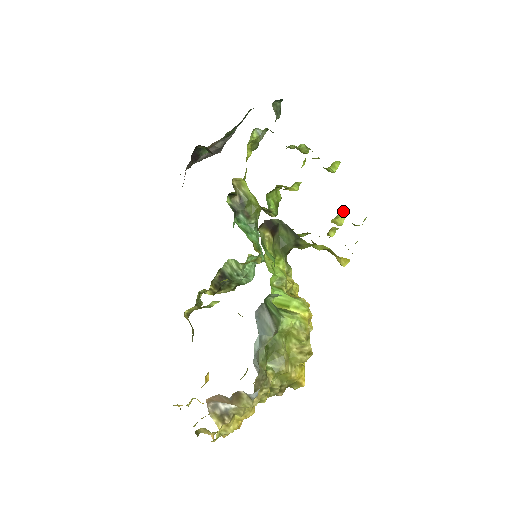
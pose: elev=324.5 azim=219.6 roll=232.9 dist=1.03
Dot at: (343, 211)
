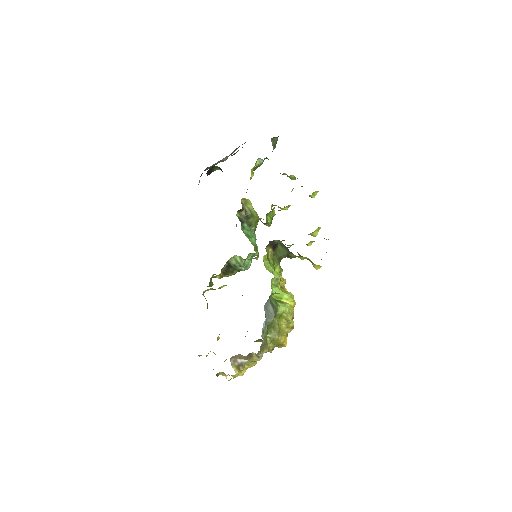
Dot at: (318, 227)
